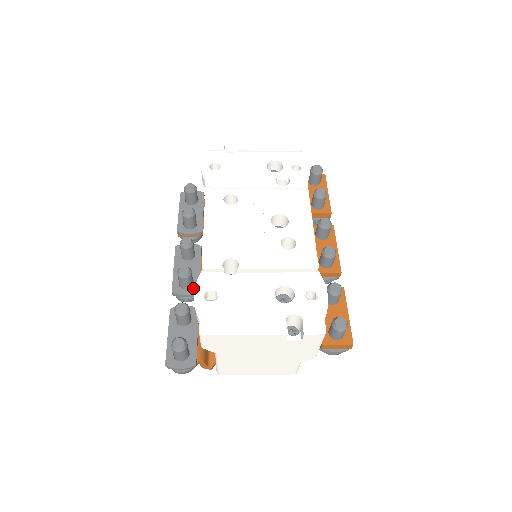
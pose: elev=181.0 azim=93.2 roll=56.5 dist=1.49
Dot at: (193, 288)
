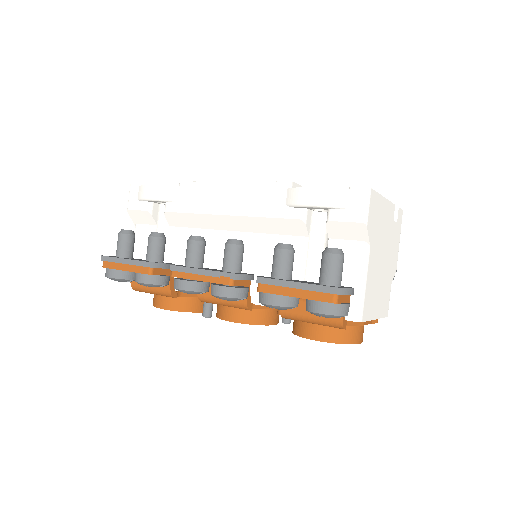
Dot at: (244, 273)
